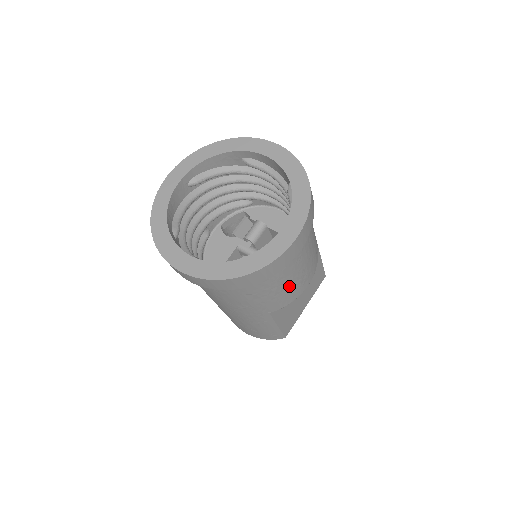
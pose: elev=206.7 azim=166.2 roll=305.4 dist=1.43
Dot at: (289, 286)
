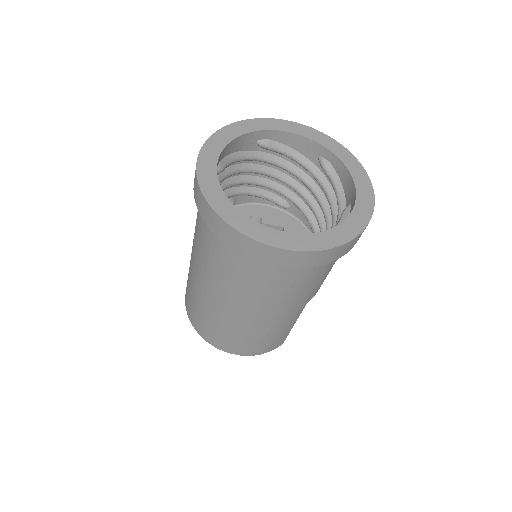
Dot at: occluded
